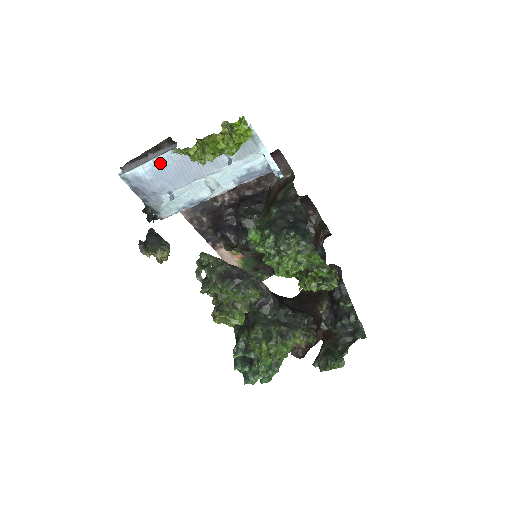
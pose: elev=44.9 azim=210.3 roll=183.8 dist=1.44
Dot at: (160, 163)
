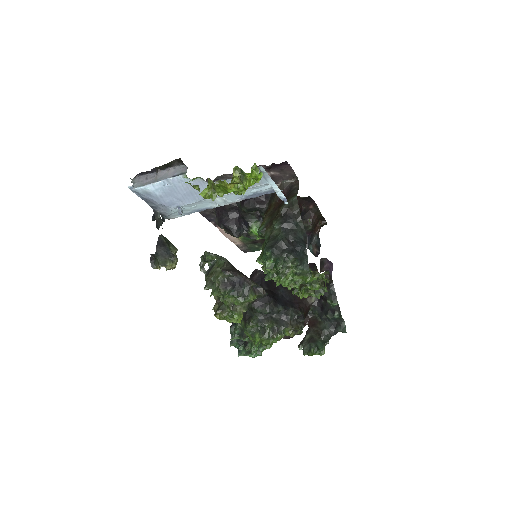
Dot at: (170, 184)
